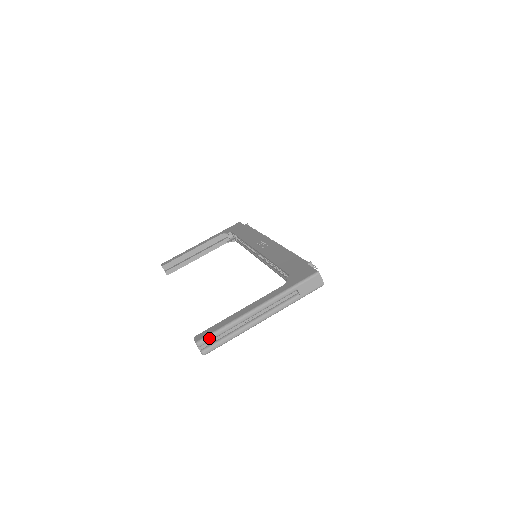
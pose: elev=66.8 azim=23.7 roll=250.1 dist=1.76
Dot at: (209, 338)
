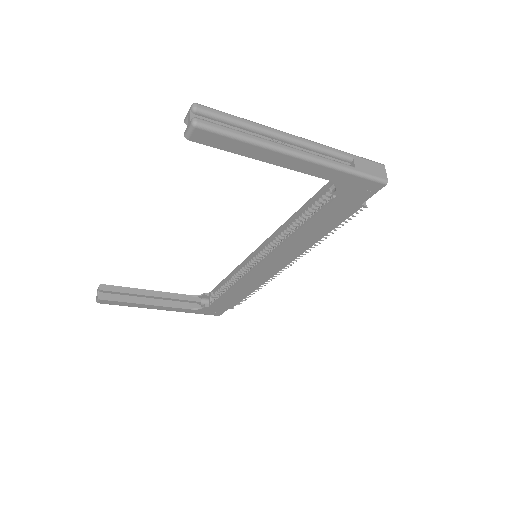
Dot at: (215, 111)
